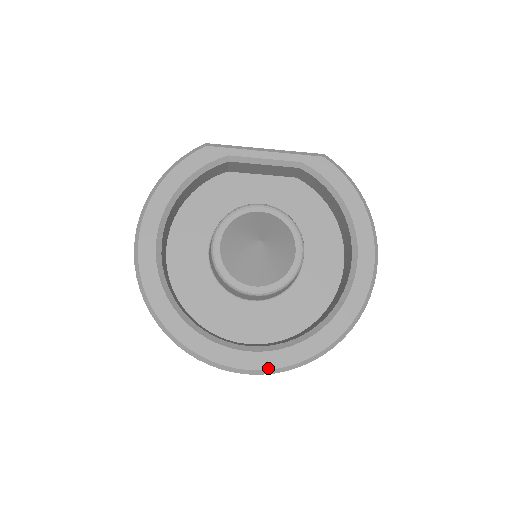
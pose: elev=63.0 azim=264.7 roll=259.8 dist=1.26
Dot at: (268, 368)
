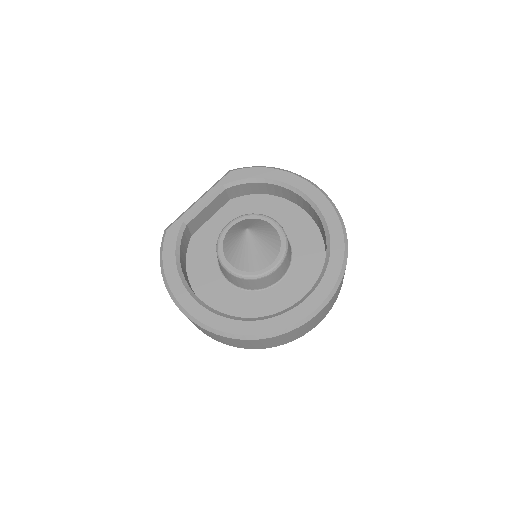
Dot at: (329, 292)
